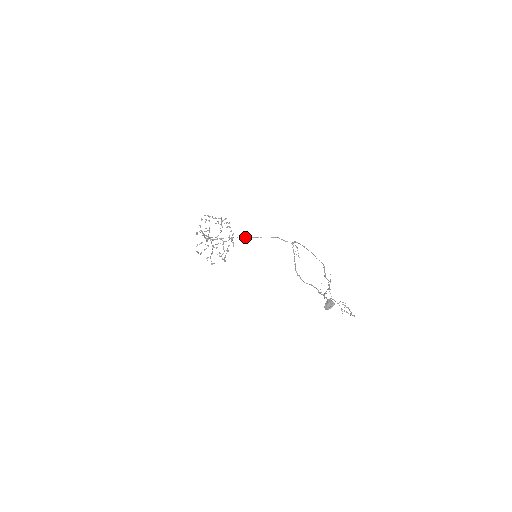
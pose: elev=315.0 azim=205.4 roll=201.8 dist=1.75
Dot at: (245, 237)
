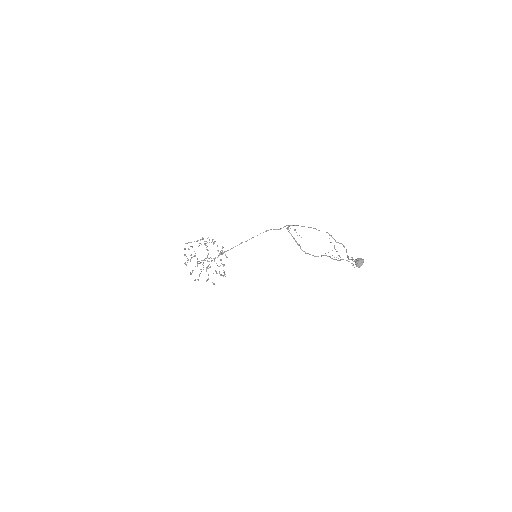
Dot at: (239, 244)
